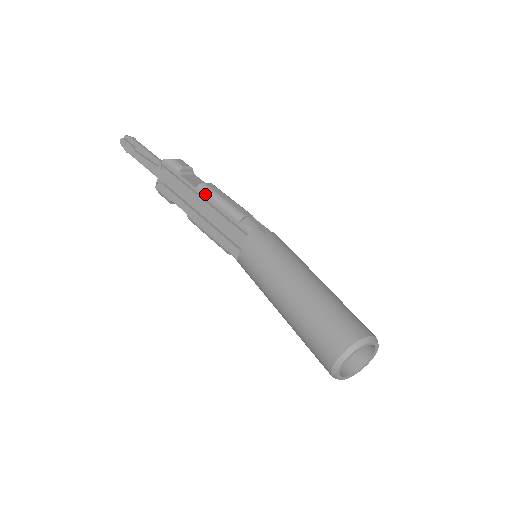
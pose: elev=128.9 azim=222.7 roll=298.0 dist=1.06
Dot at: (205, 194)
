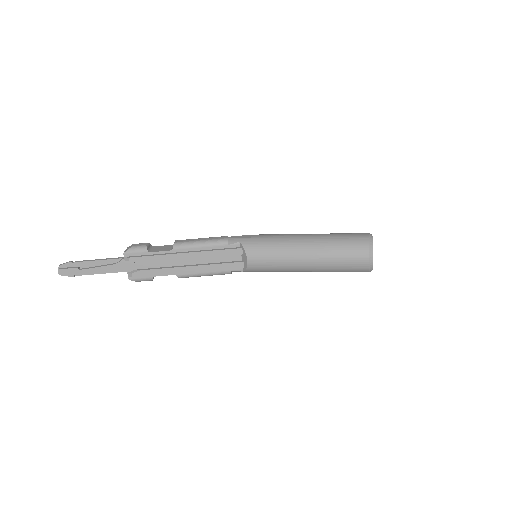
Dot at: (184, 248)
